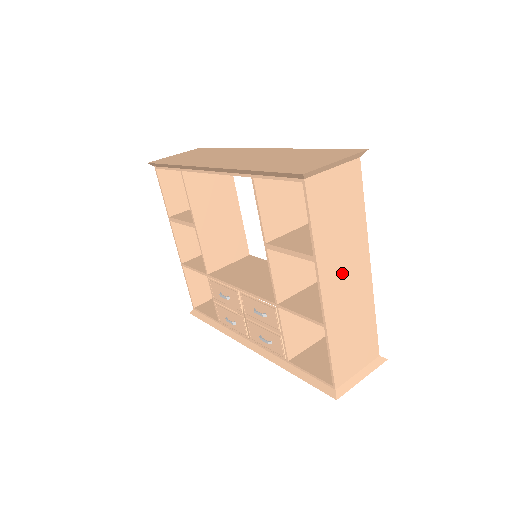
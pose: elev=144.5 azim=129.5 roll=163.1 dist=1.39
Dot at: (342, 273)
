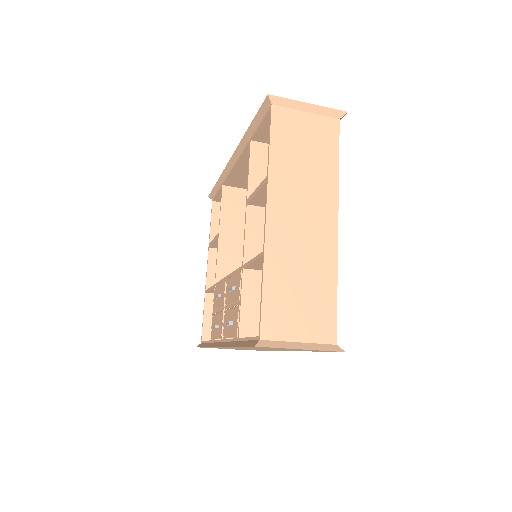
Dot at: (298, 210)
